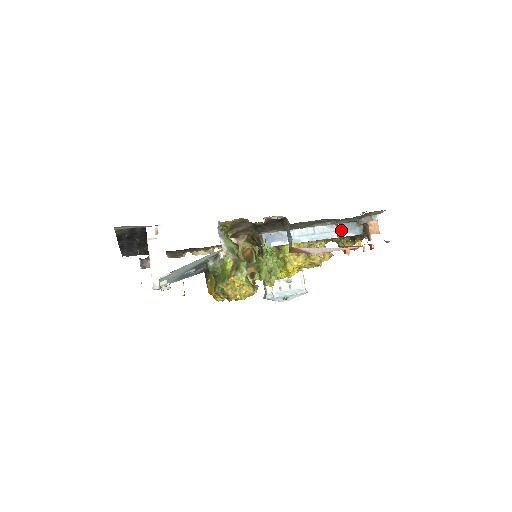
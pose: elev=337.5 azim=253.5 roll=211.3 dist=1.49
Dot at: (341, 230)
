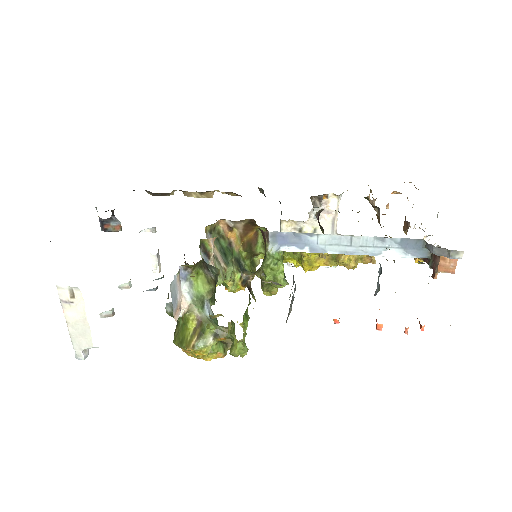
Dot at: (395, 247)
